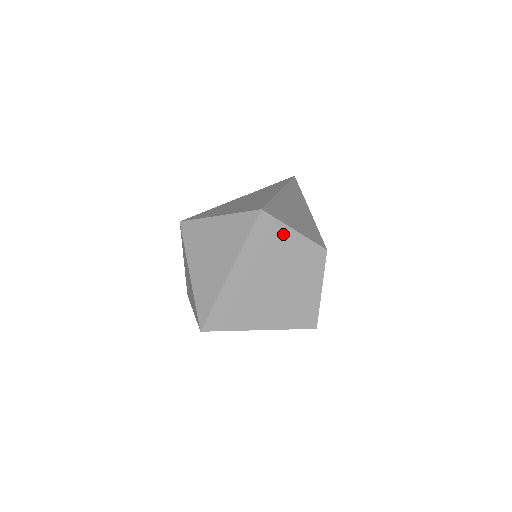
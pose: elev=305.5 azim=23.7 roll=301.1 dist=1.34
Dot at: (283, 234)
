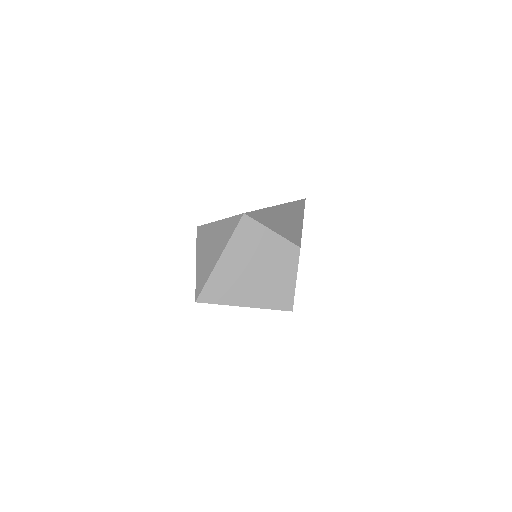
Dot at: (262, 233)
